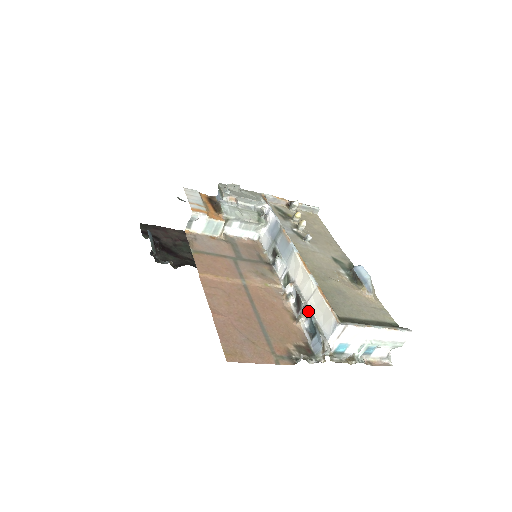
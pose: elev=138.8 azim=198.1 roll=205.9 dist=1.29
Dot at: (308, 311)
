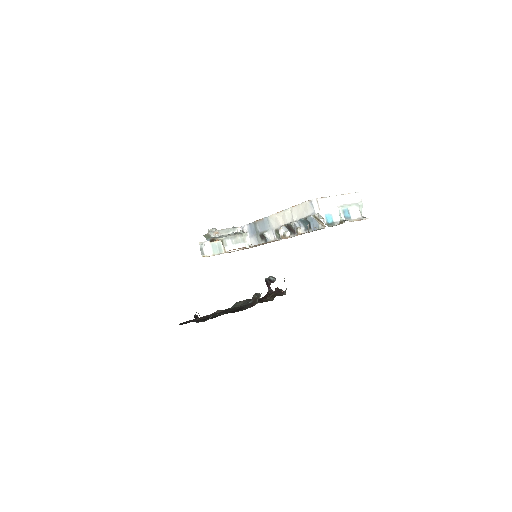
Dot at: (297, 222)
